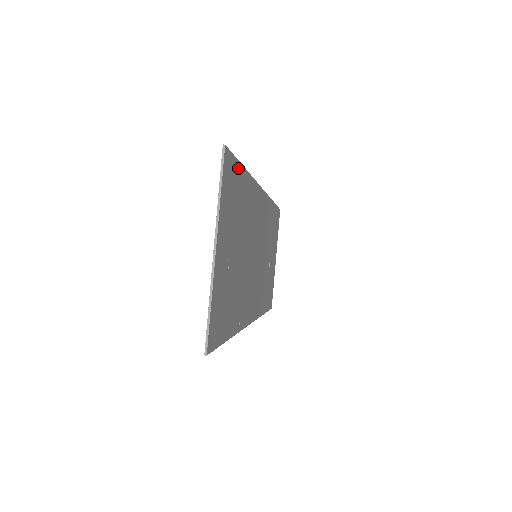
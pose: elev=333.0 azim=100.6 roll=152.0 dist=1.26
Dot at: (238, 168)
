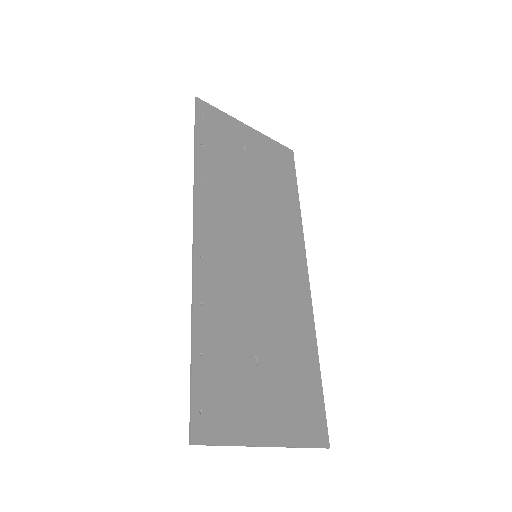
Dot at: (293, 179)
